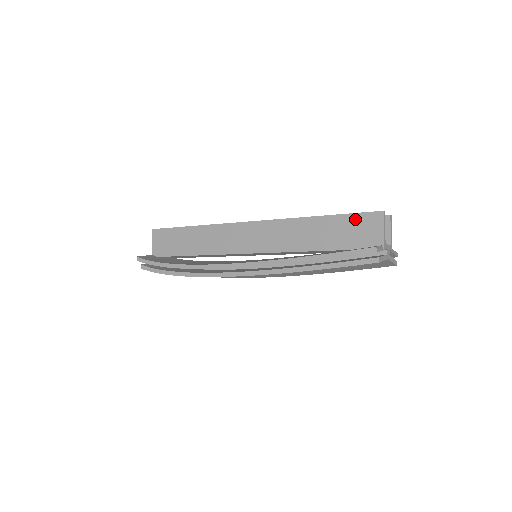
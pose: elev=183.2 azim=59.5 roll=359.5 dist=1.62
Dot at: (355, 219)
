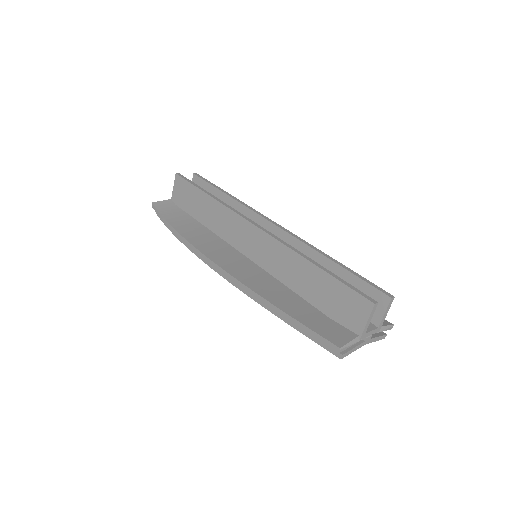
Dot at: (345, 292)
